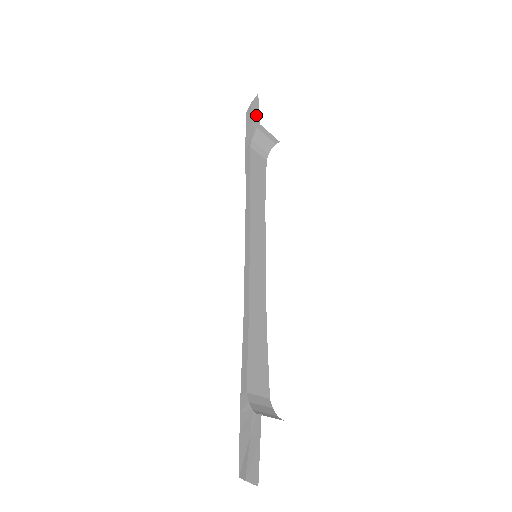
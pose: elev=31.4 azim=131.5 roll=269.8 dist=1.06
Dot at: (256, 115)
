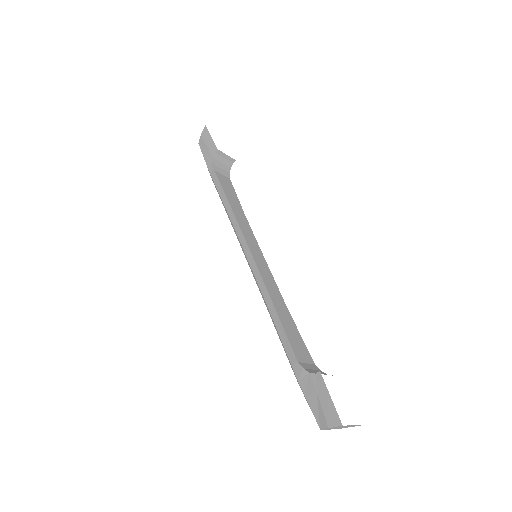
Dot at: (210, 143)
